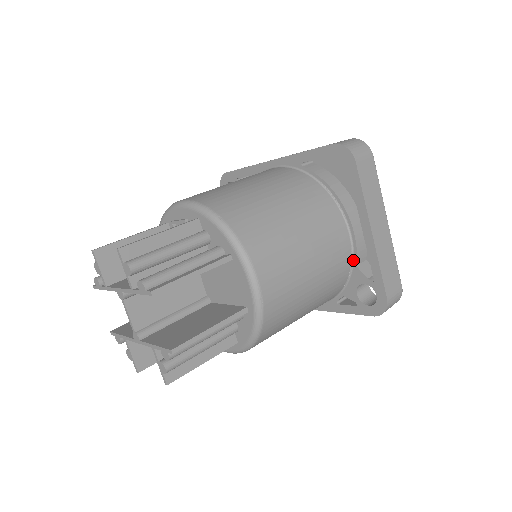
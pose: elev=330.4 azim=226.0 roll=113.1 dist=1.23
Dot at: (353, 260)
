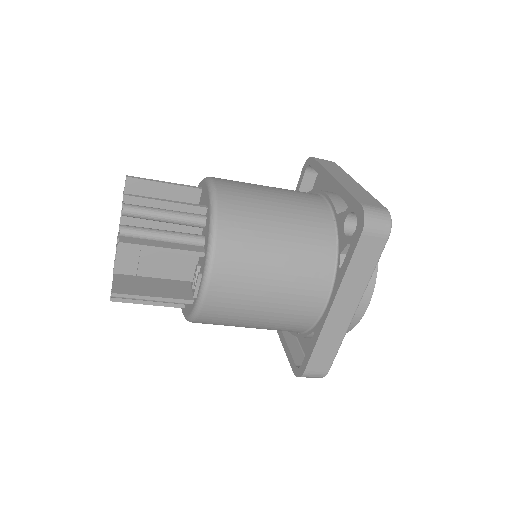
Dot at: (334, 213)
